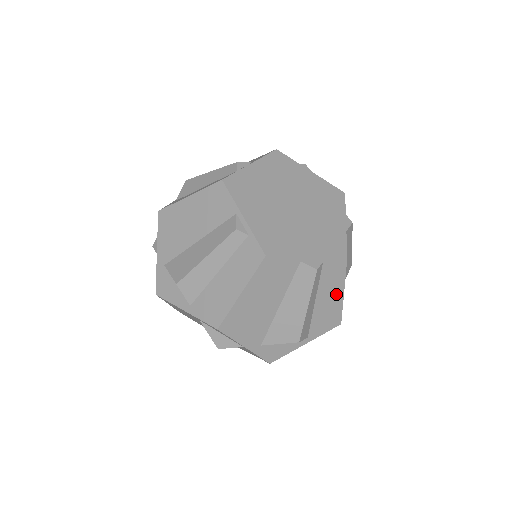
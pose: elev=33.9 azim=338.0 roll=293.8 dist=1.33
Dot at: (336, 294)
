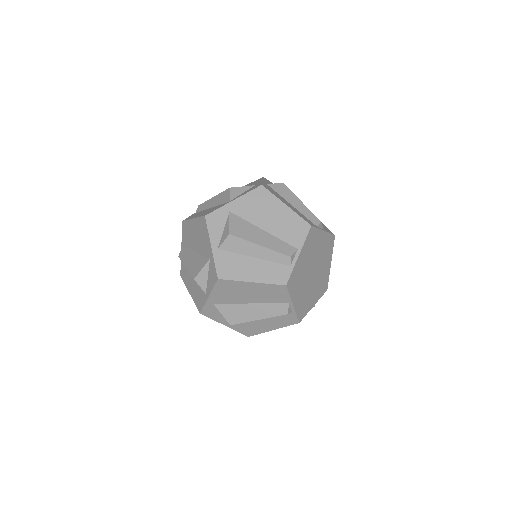
Dot at: occluded
